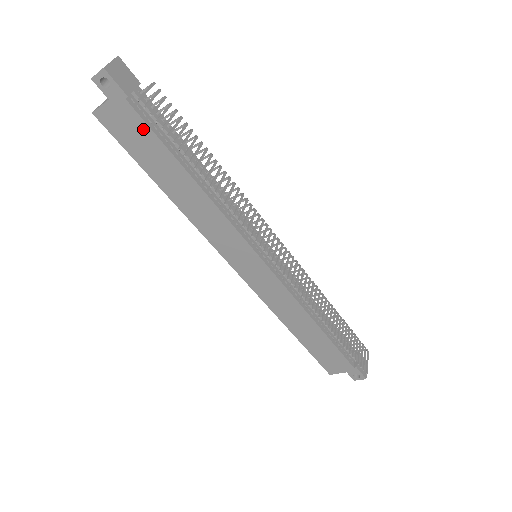
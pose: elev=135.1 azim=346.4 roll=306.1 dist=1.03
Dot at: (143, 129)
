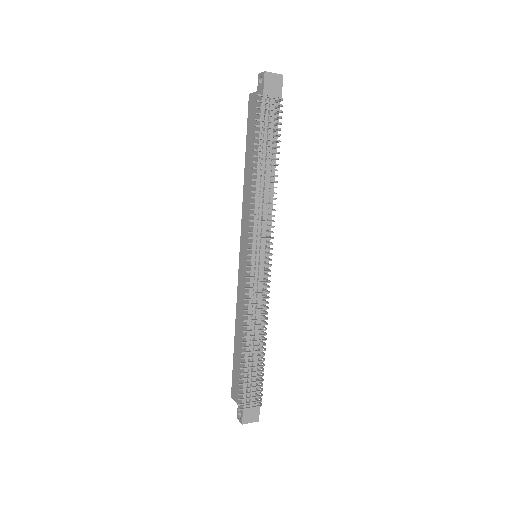
Dot at: occluded
